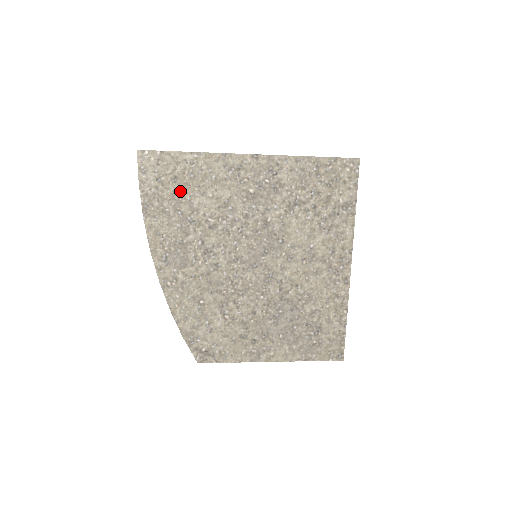
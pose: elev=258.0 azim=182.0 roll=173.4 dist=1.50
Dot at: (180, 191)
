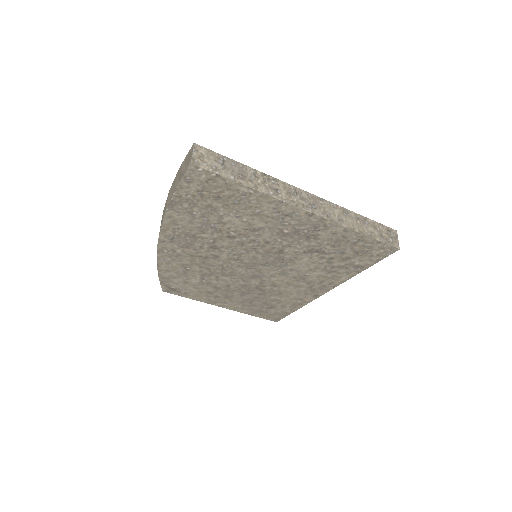
Dot at: (217, 207)
